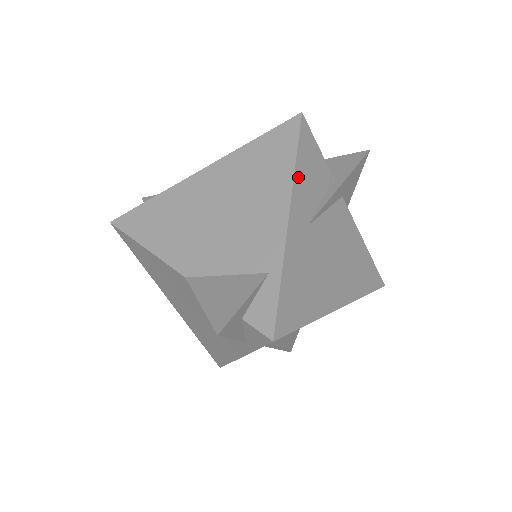
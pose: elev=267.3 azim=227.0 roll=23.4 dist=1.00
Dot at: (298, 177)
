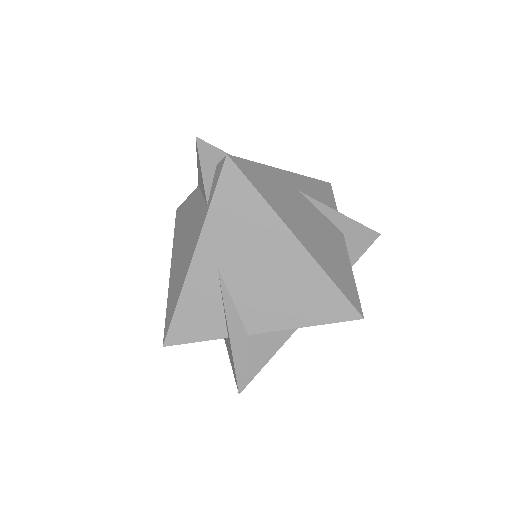
Dot at: (308, 180)
